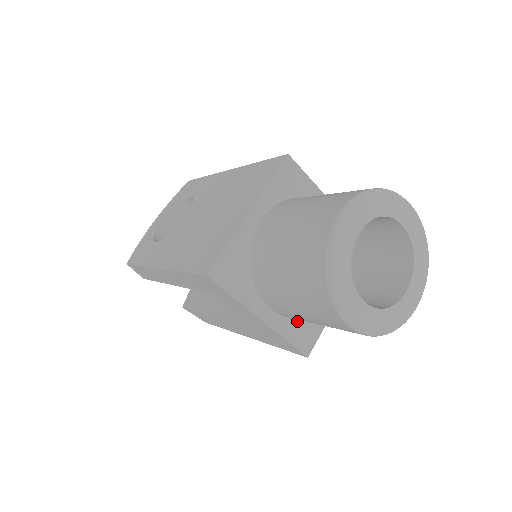
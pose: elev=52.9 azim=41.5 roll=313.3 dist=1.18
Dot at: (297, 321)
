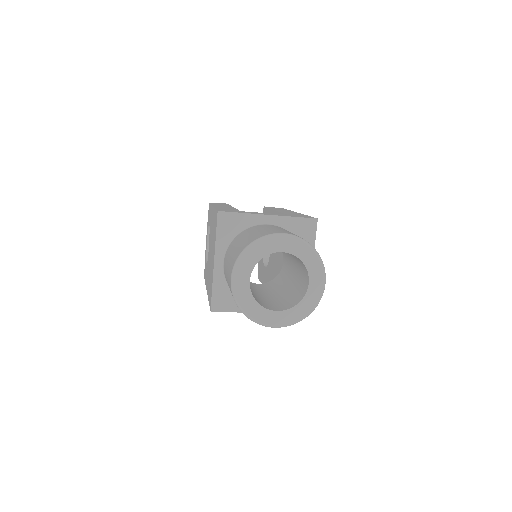
Dot at: occluded
